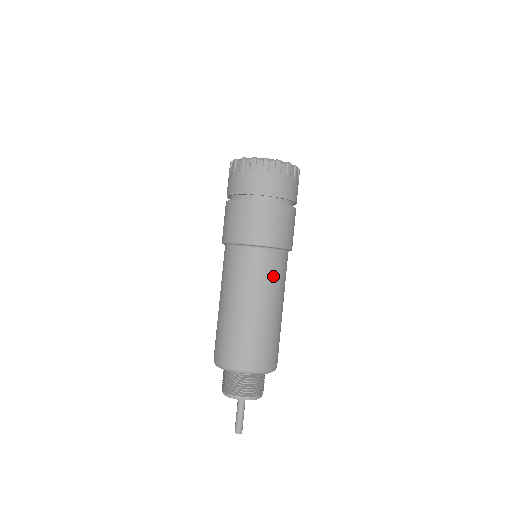
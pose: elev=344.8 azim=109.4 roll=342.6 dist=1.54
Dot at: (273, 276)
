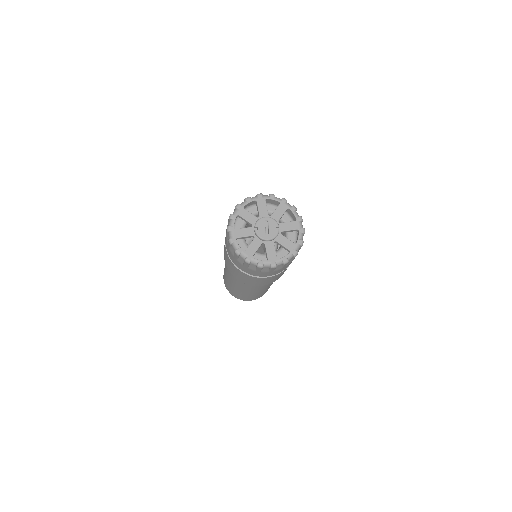
Dot at: occluded
